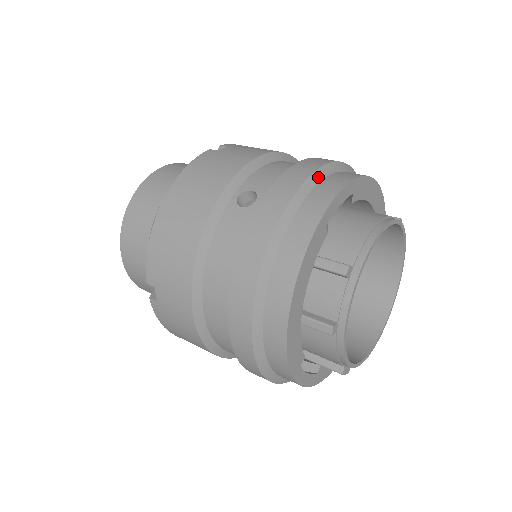
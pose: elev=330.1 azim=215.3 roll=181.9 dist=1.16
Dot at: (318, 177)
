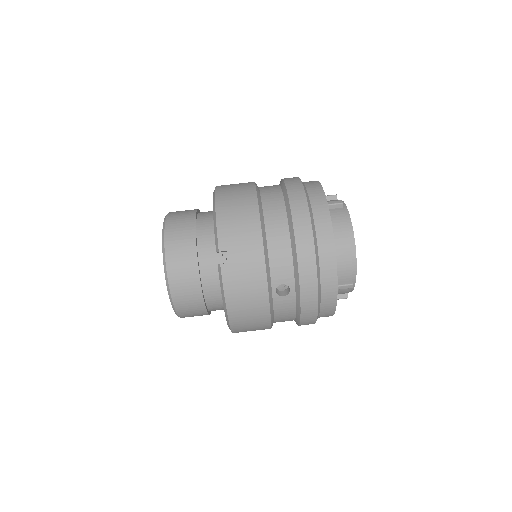
Dot at: (317, 258)
